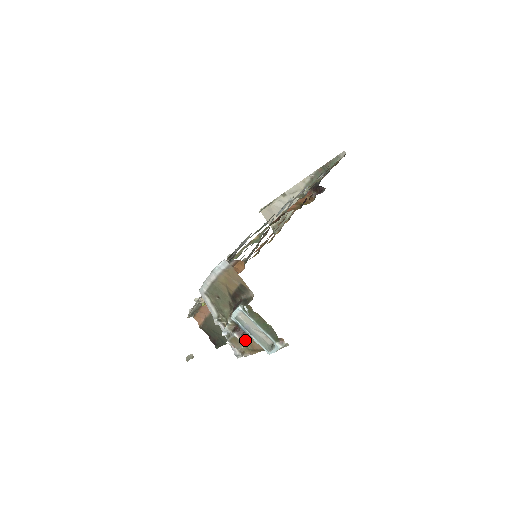
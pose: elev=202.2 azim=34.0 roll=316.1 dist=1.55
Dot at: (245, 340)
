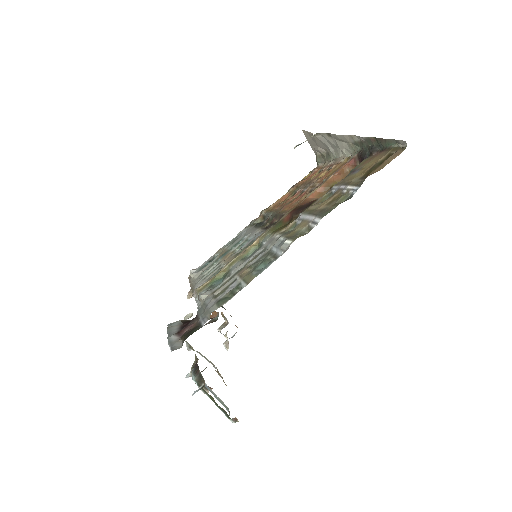
Dot at: (207, 391)
